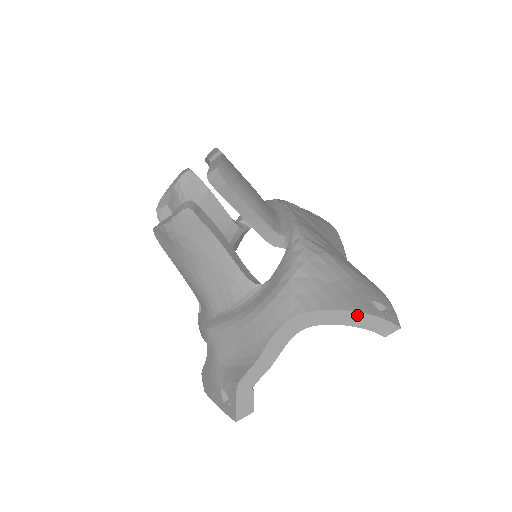
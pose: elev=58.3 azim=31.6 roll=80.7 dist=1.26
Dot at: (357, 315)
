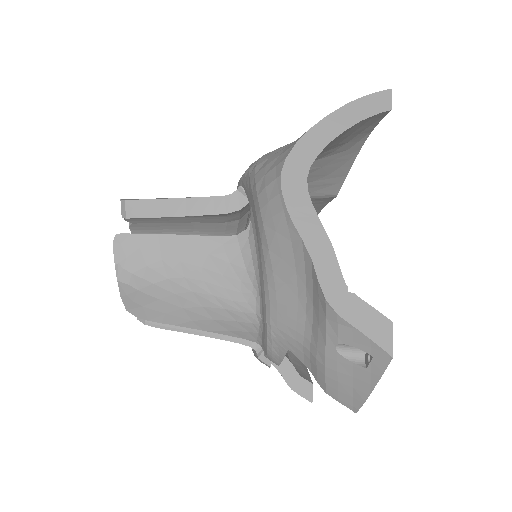
Dot at: (335, 117)
